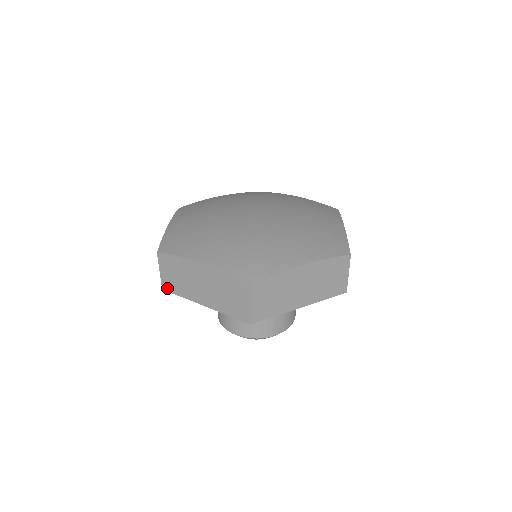
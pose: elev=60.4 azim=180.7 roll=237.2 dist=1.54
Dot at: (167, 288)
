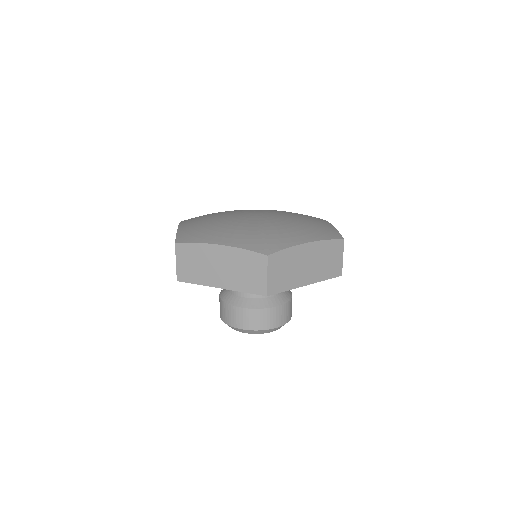
Dot at: occluded
